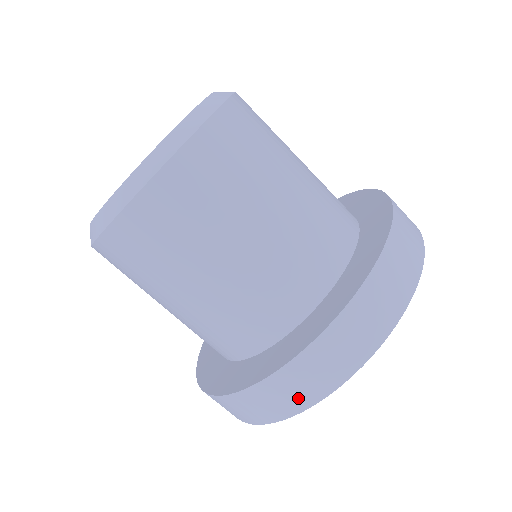
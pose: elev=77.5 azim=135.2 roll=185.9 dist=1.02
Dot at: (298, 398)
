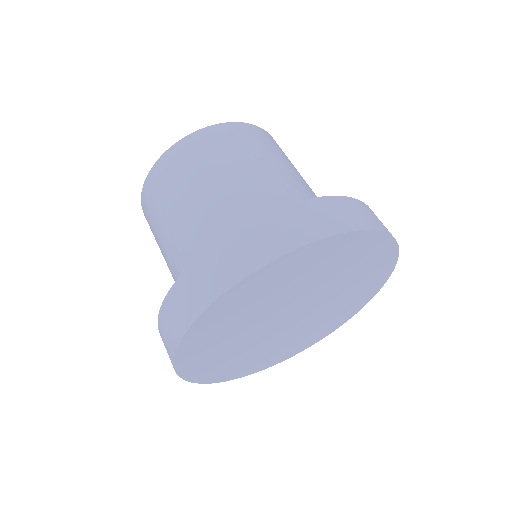
Dot at: (223, 276)
